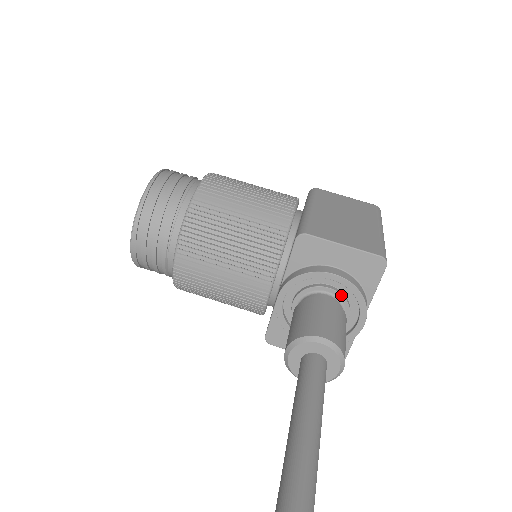
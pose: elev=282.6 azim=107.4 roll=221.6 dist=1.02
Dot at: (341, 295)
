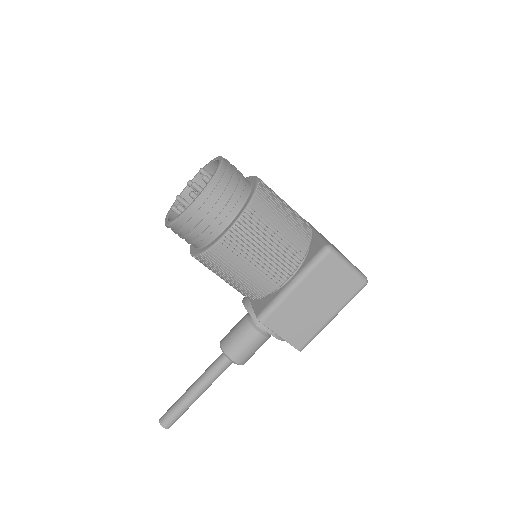
Dot at: occluded
